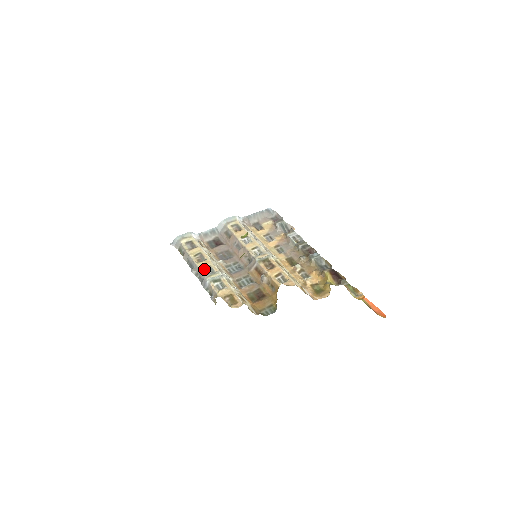
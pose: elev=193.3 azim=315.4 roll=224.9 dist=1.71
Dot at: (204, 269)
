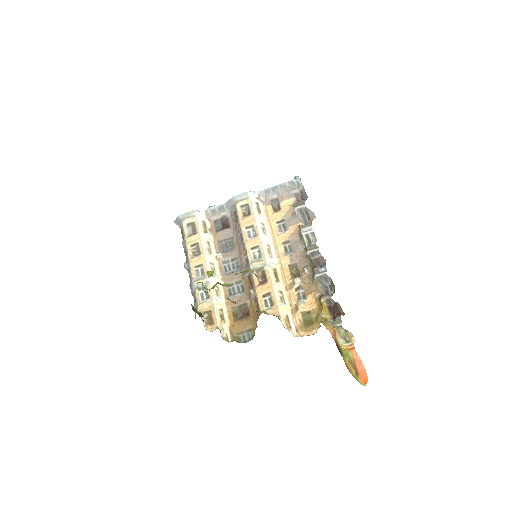
Dot at: (195, 268)
